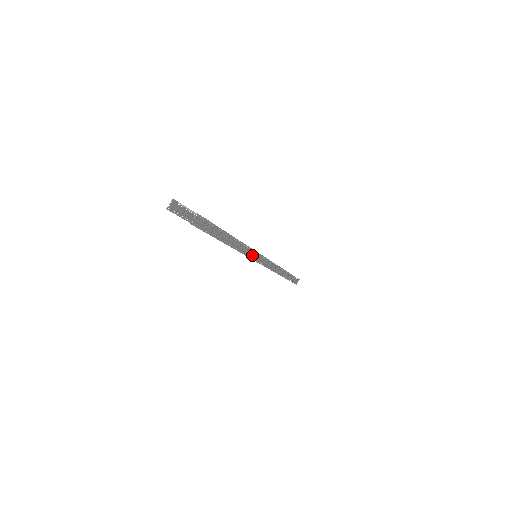
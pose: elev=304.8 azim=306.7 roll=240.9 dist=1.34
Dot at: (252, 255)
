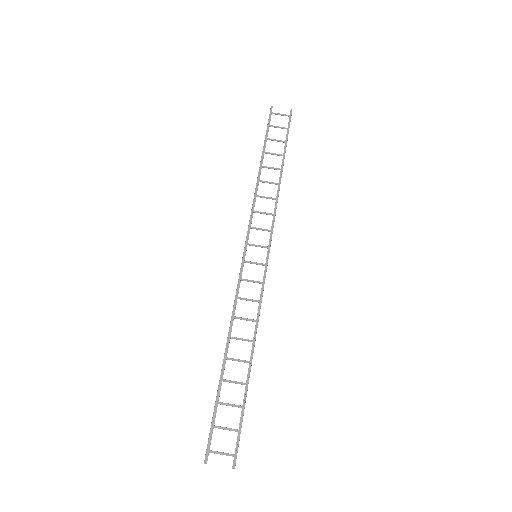
Dot at: (261, 301)
